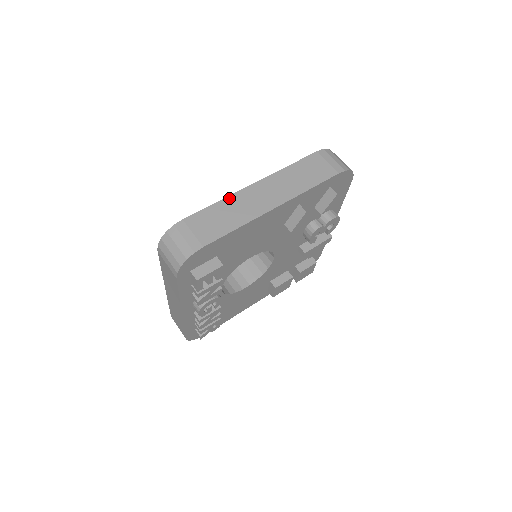
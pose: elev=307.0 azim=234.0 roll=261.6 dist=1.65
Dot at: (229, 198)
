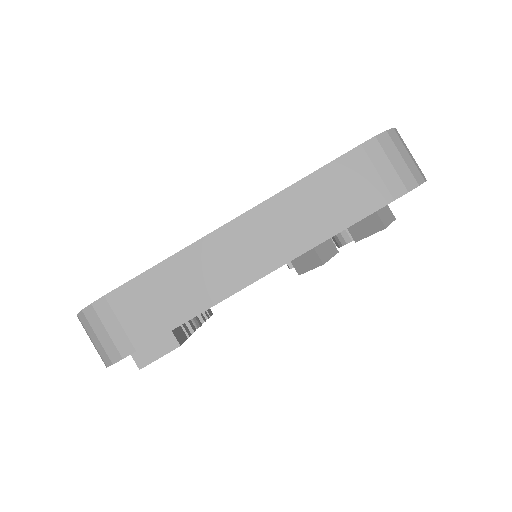
Dot at: (184, 253)
